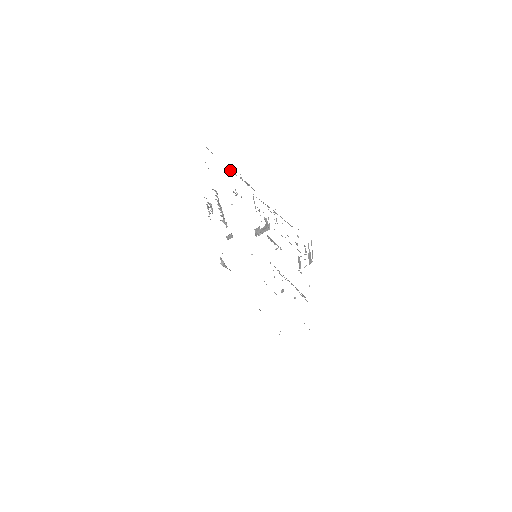
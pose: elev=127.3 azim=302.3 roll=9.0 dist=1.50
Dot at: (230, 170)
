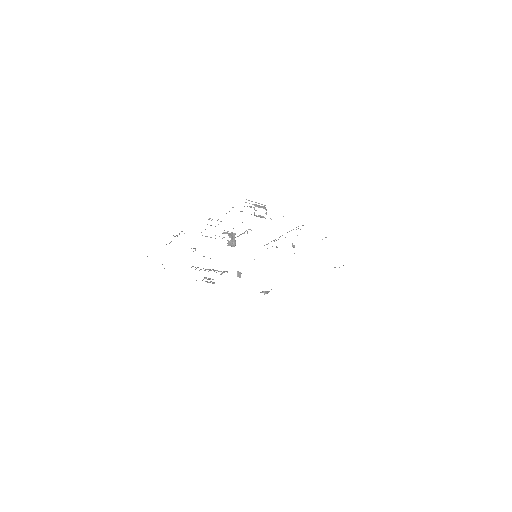
Dot at: occluded
